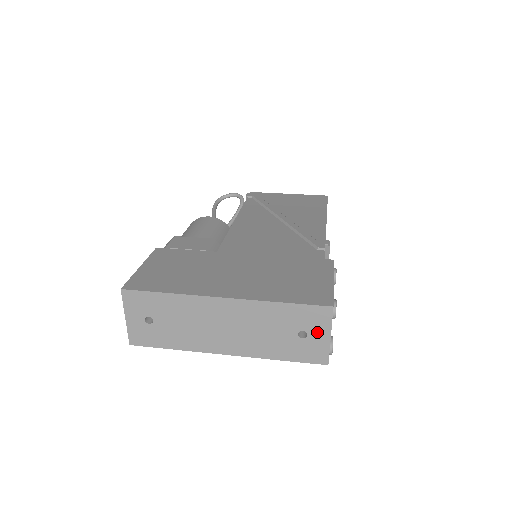
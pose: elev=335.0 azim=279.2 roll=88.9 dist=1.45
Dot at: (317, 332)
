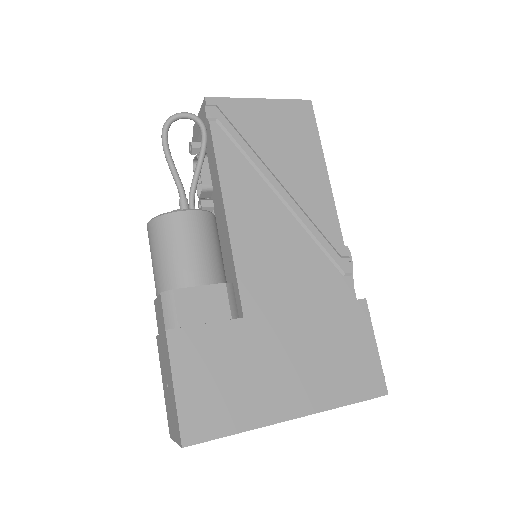
Dot at: occluded
